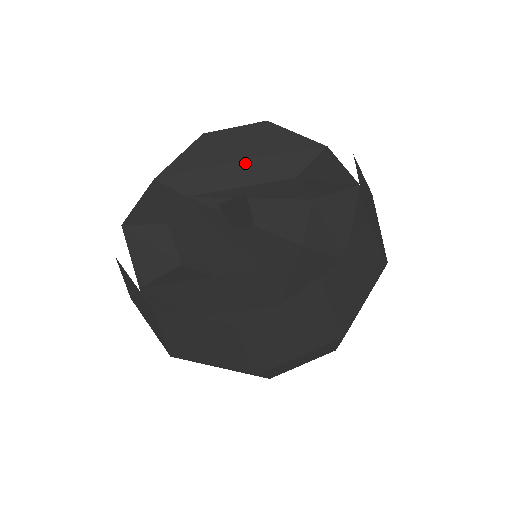
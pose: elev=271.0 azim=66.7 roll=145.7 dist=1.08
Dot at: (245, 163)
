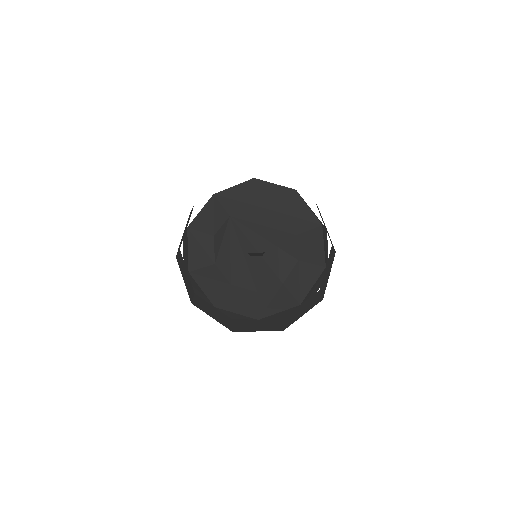
Dot at: (272, 213)
